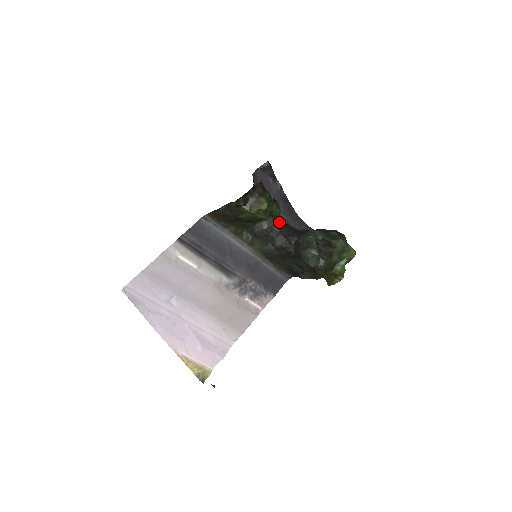
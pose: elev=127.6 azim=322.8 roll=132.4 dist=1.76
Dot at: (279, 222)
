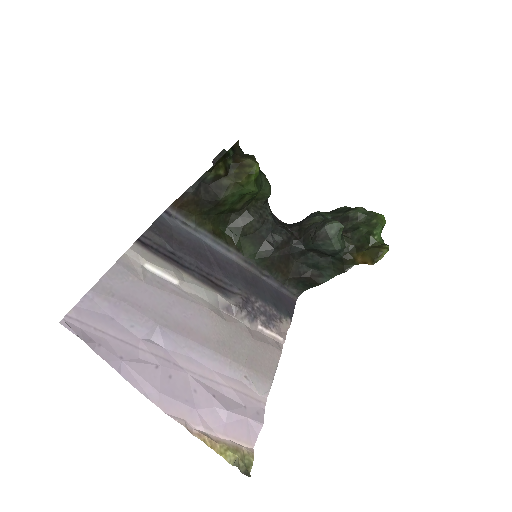
Dot at: (269, 209)
